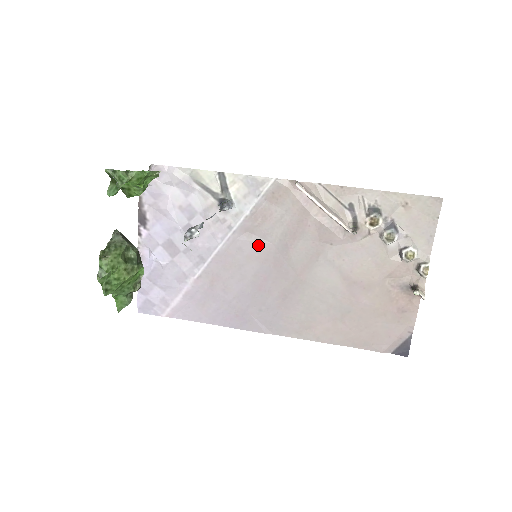
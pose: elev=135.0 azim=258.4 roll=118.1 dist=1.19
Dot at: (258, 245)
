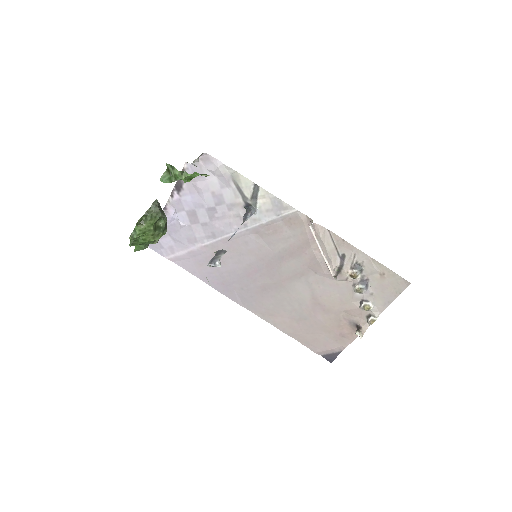
Dot at: (261, 247)
